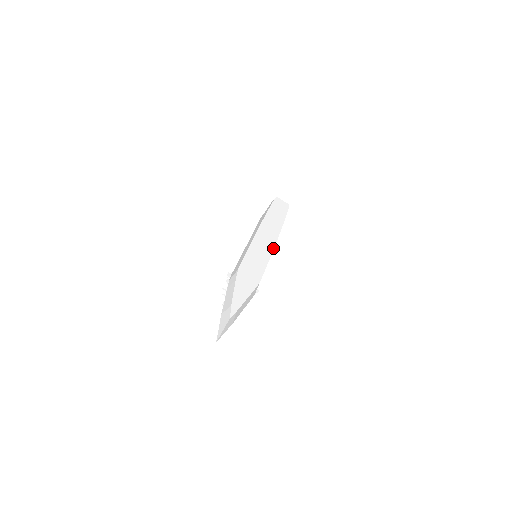
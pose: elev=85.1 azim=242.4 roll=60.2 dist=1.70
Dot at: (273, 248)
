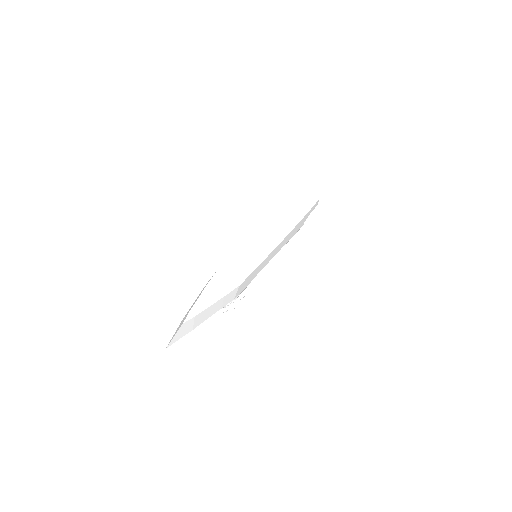
Dot at: (274, 247)
